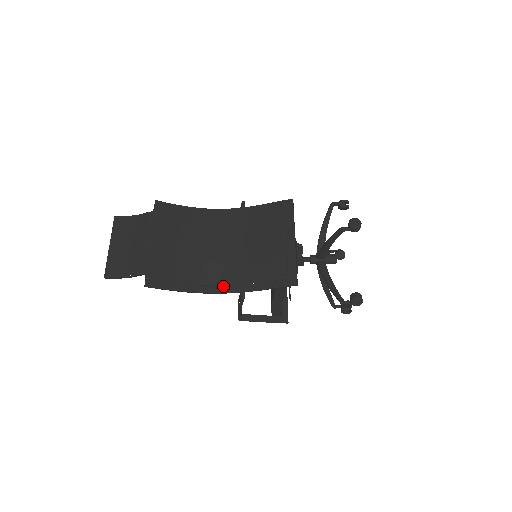
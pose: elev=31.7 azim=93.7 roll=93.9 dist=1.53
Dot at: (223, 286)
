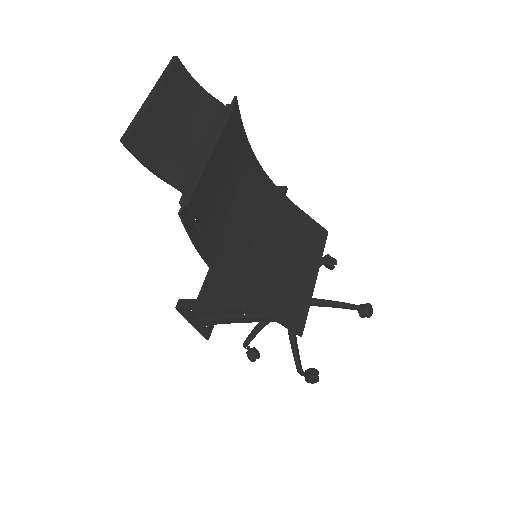
Dot at: (234, 278)
